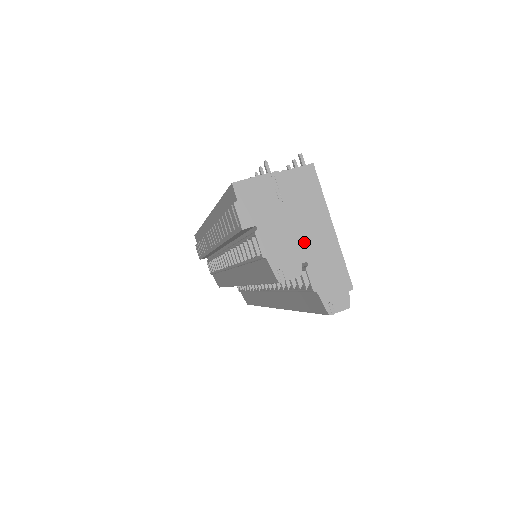
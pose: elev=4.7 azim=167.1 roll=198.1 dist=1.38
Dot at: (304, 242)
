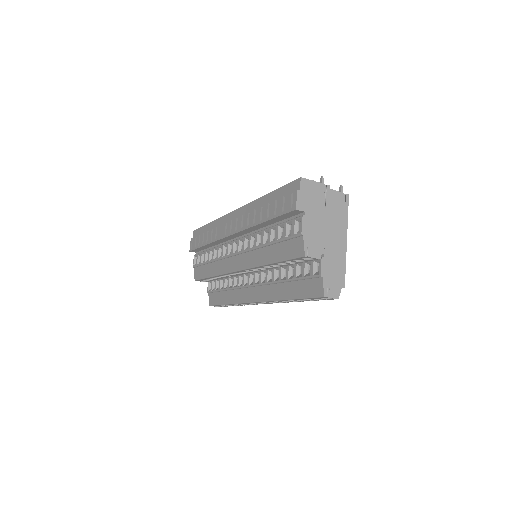
Dot at: occluded
